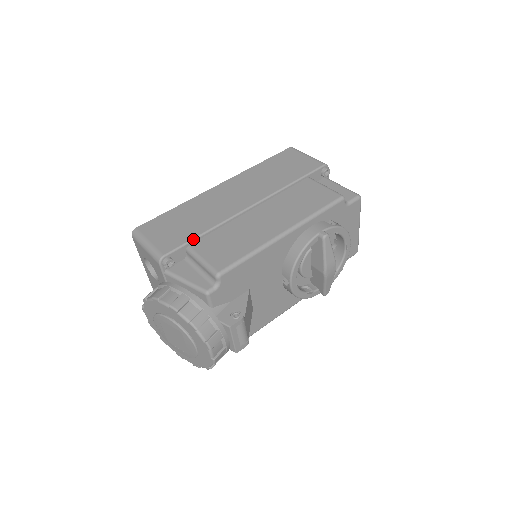
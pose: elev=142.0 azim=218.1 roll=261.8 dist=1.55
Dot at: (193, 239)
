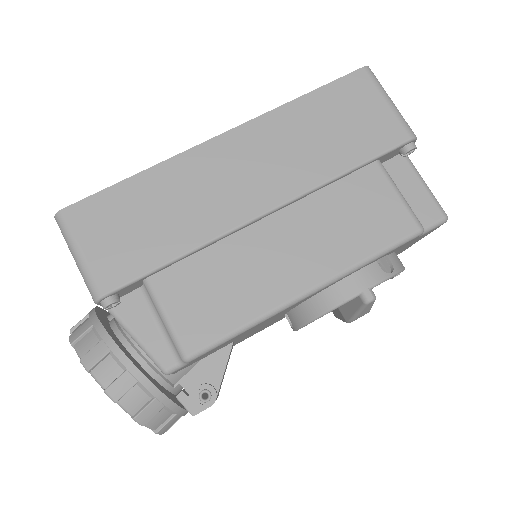
Dot at: (156, 269)
